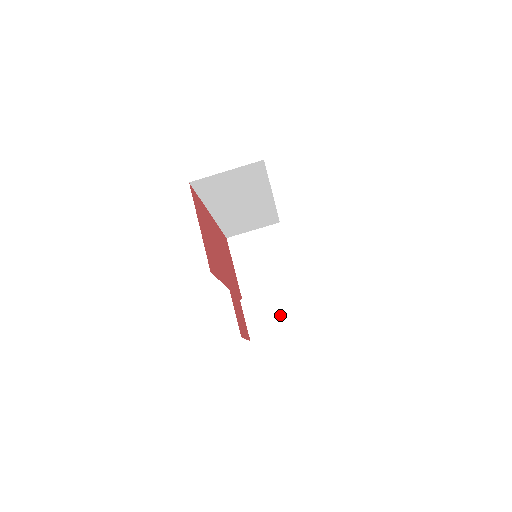
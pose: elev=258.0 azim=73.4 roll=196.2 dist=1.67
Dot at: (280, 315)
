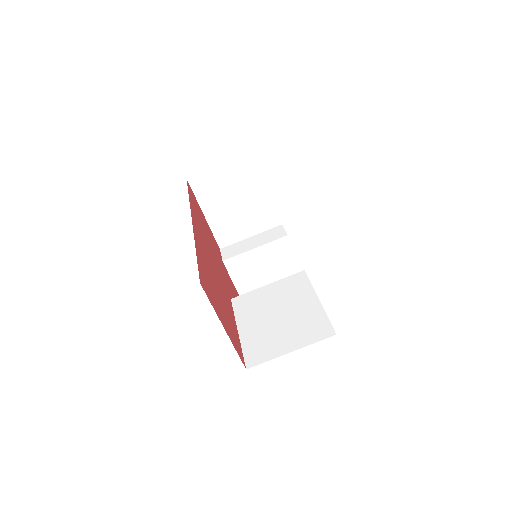
Dot at: (269, 269)
